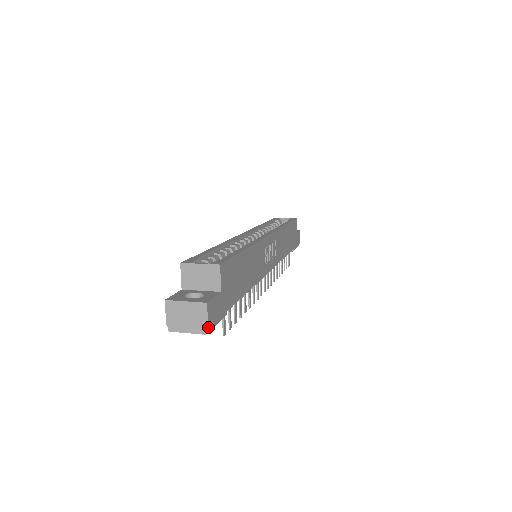
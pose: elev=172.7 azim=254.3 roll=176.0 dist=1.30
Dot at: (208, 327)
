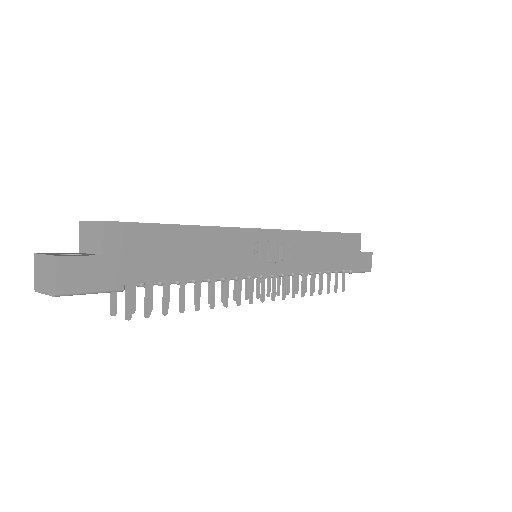
Dot at: (57, 287)
